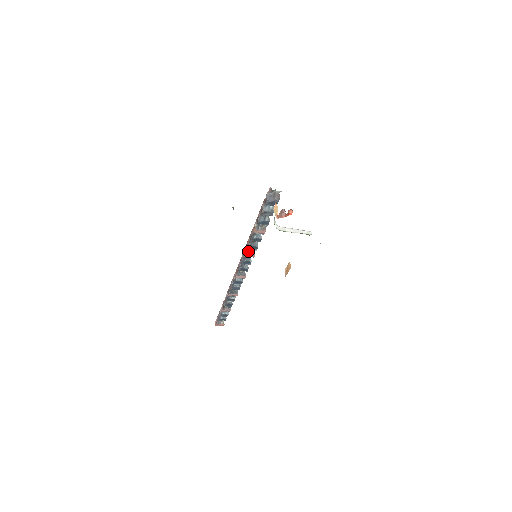
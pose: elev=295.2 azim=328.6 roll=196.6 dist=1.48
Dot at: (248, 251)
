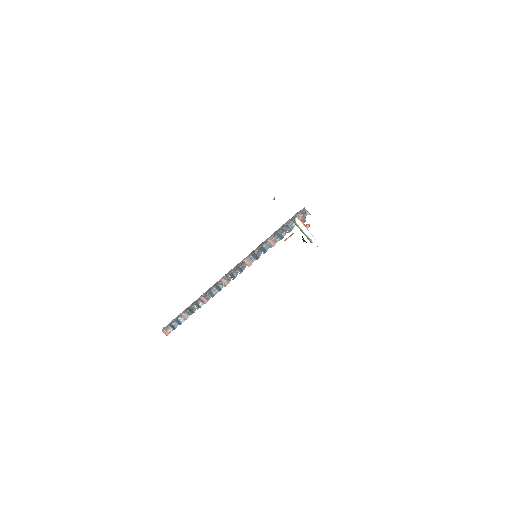
Dot at: (249, 258)
